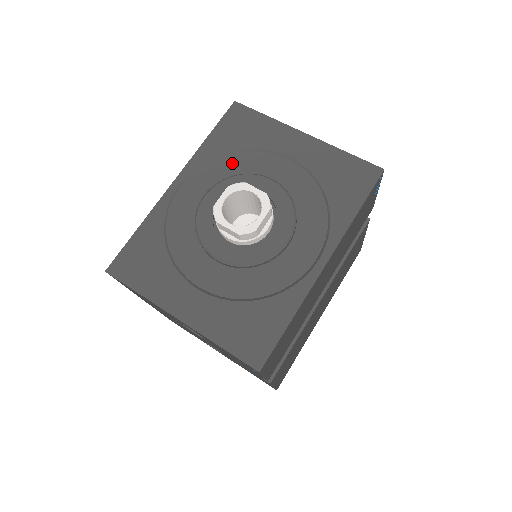
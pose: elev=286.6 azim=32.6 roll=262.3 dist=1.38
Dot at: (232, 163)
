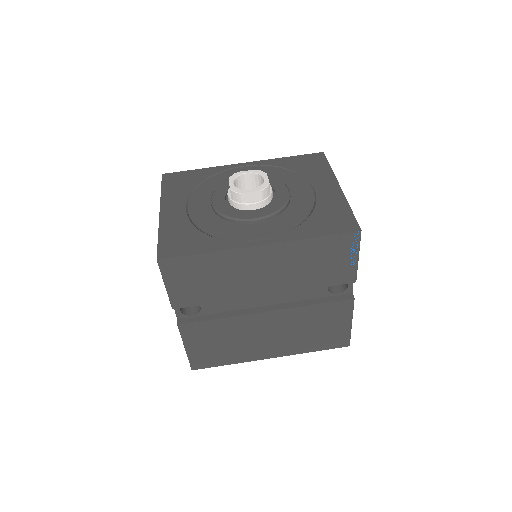
Dot at: (282, 174)
